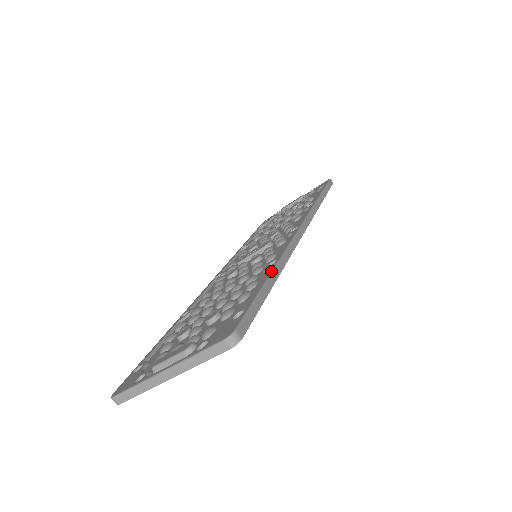
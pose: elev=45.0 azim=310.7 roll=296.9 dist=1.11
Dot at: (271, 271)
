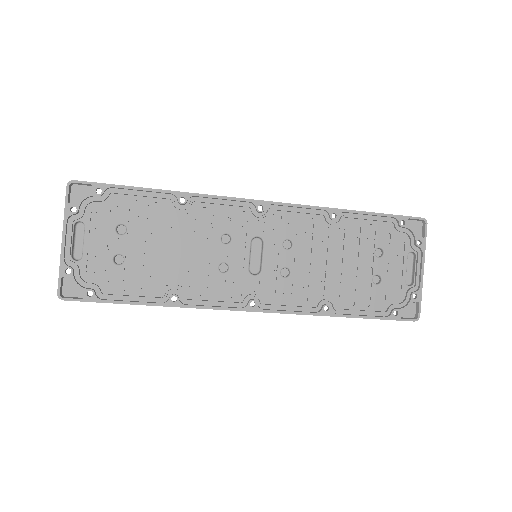
Dot at: (160, 191)
